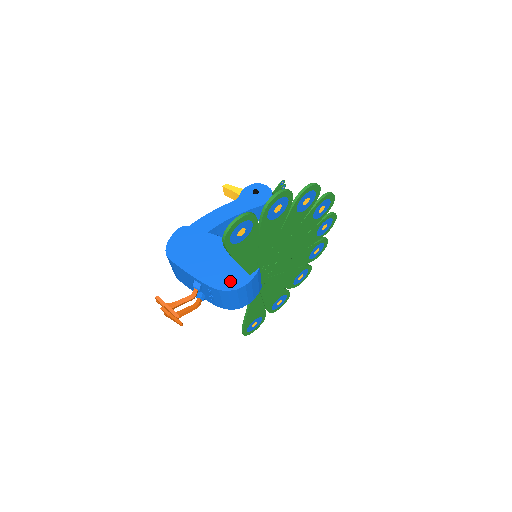
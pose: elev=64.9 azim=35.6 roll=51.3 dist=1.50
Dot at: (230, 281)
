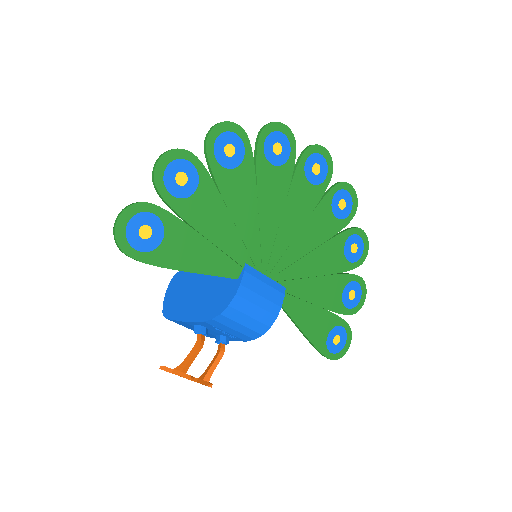
Dot at: (220, 301)
